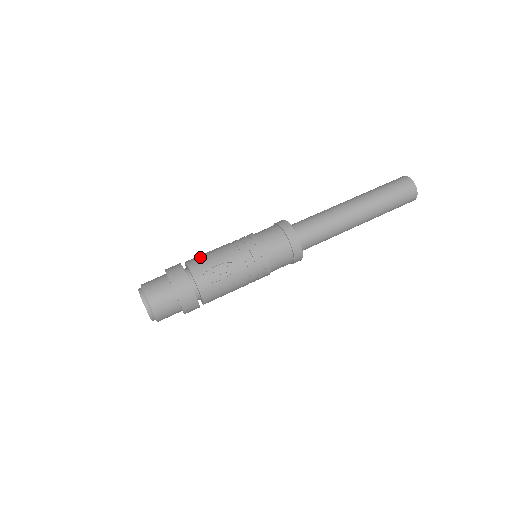
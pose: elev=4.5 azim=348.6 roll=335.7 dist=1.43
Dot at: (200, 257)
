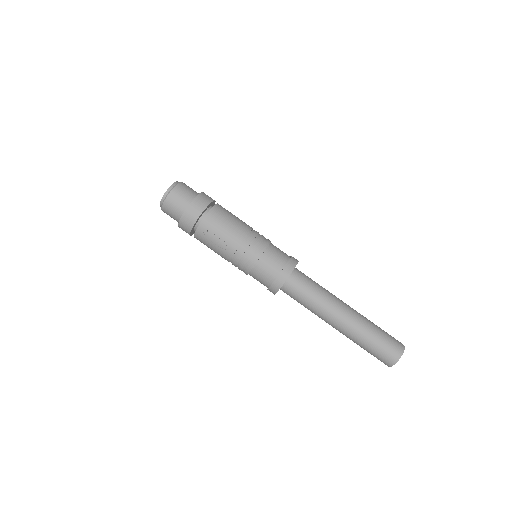
Dot at: (223, 215)
